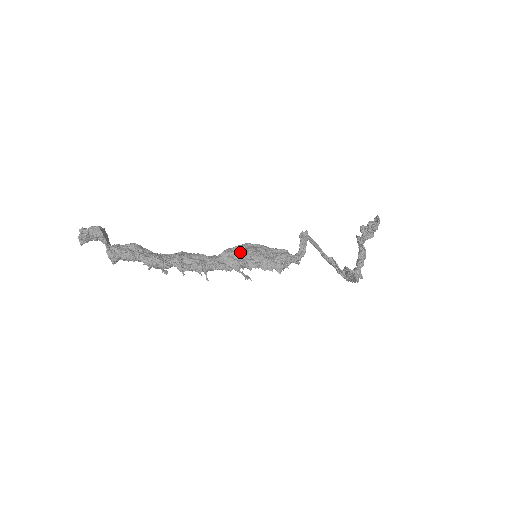
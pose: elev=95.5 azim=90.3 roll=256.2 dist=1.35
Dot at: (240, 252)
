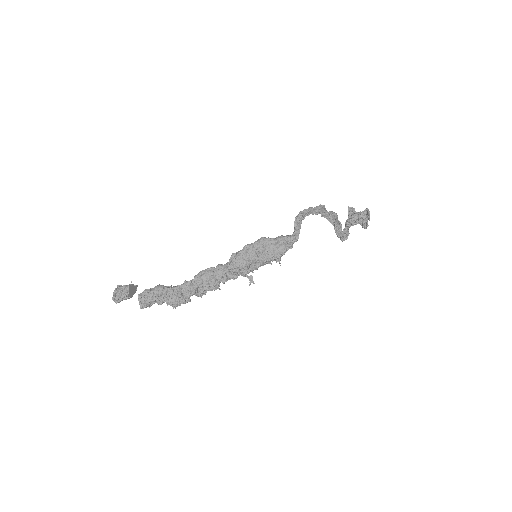
Dot at: (243, 266)
